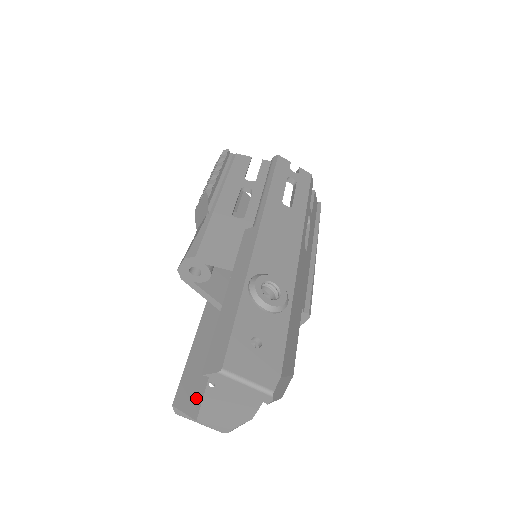
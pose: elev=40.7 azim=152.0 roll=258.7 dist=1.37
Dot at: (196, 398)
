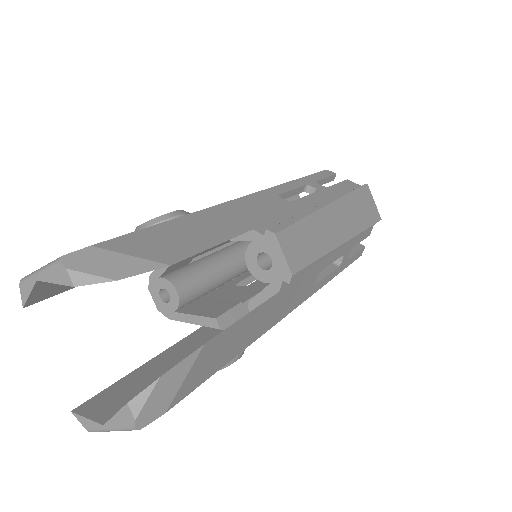
Dot at: (121, 403)
